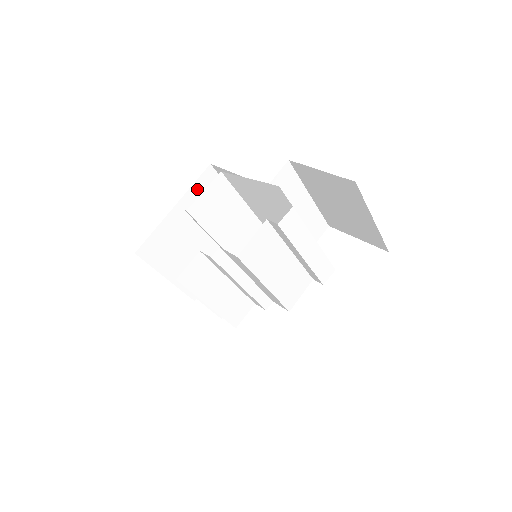
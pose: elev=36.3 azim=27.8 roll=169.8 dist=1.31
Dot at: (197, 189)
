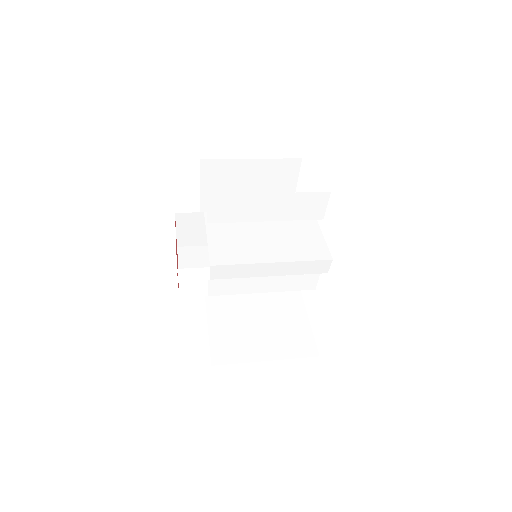
Dot at: (207, 182)
